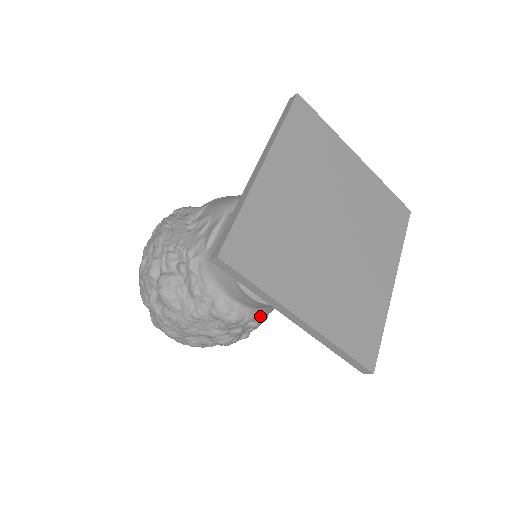
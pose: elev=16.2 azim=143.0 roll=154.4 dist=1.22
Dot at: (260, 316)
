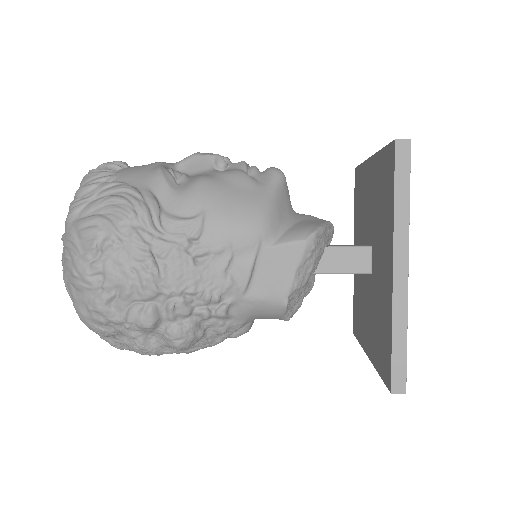
Dot at: occluded
